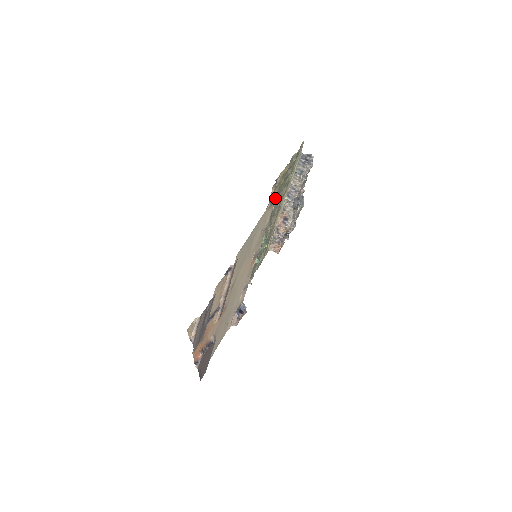
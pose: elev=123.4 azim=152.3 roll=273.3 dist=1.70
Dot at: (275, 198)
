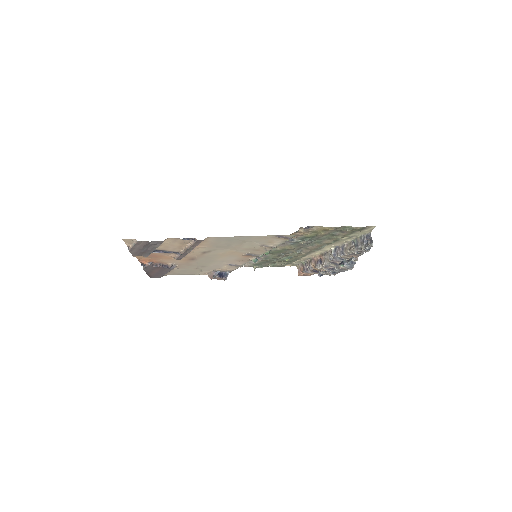
Dot at: (290, 236)
